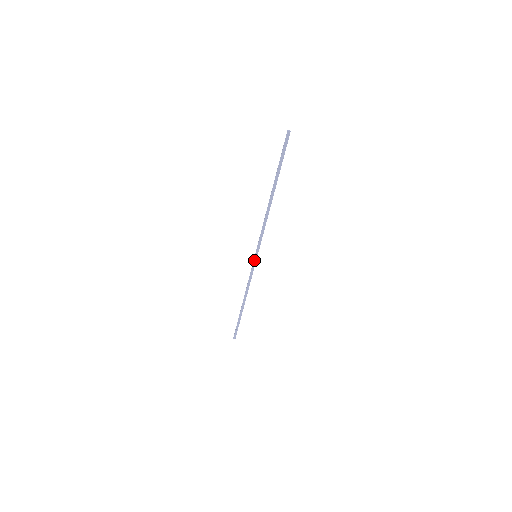
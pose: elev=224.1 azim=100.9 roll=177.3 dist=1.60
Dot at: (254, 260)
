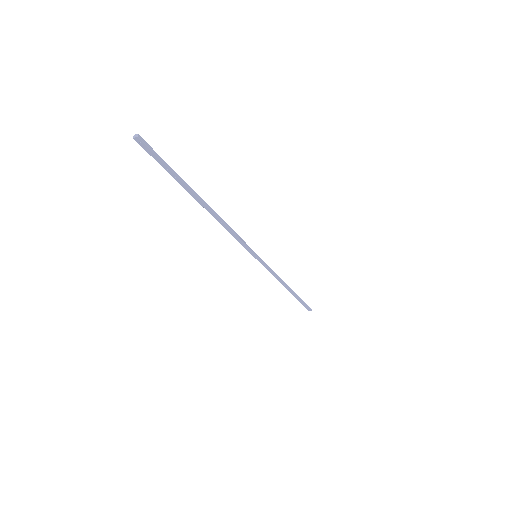
Dot at: occluded
